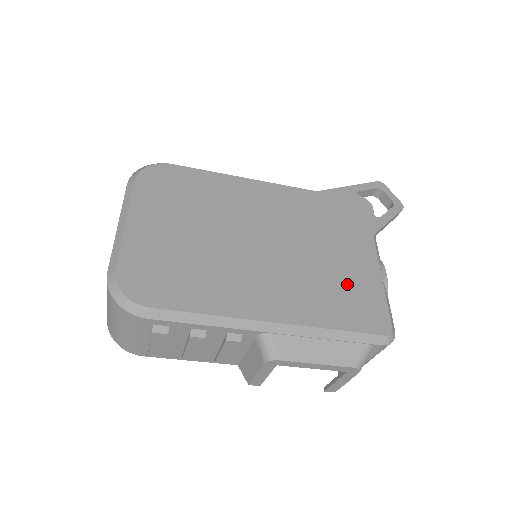
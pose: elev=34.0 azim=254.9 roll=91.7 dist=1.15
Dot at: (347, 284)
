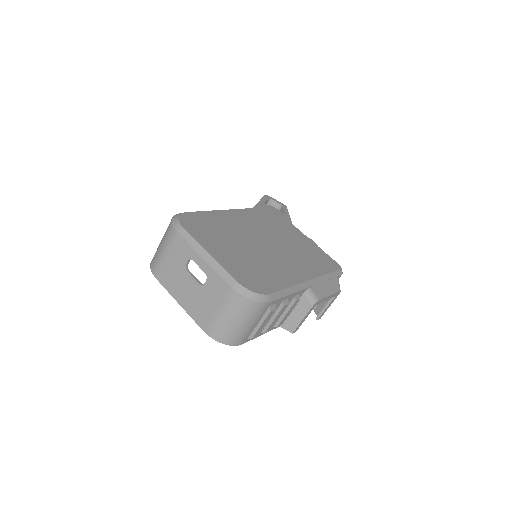
Dot at: (310, 251)
